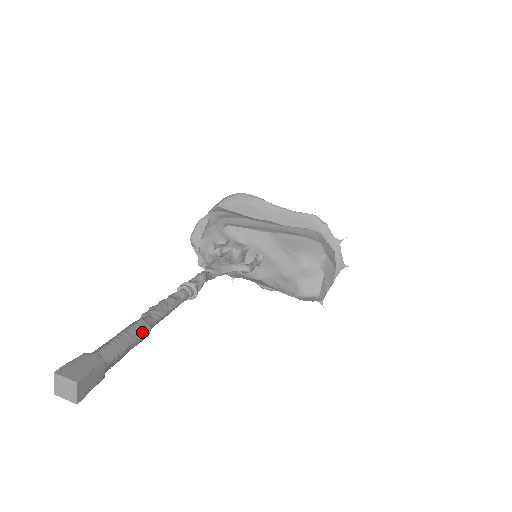
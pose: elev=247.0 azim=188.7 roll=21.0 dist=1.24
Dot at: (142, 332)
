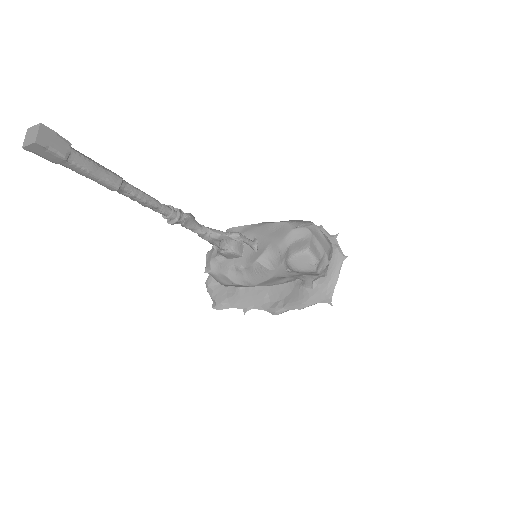
Dot at: (113, 173)
